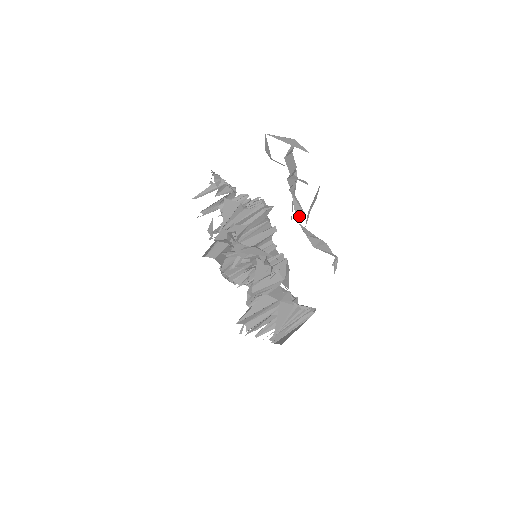
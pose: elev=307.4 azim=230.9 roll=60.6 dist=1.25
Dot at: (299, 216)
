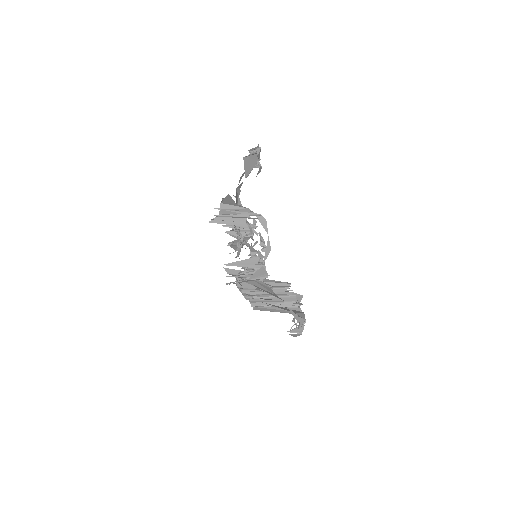
Dot at: occluded
